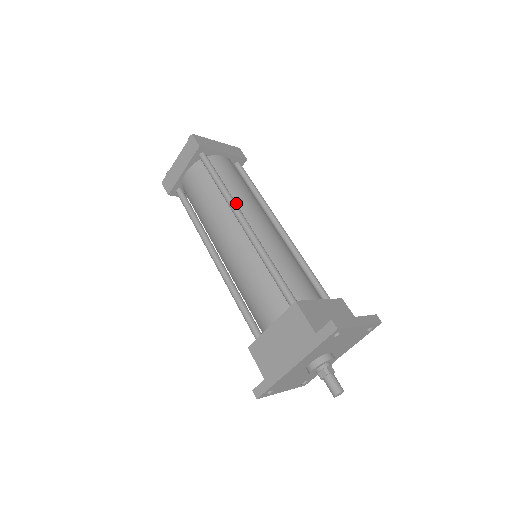
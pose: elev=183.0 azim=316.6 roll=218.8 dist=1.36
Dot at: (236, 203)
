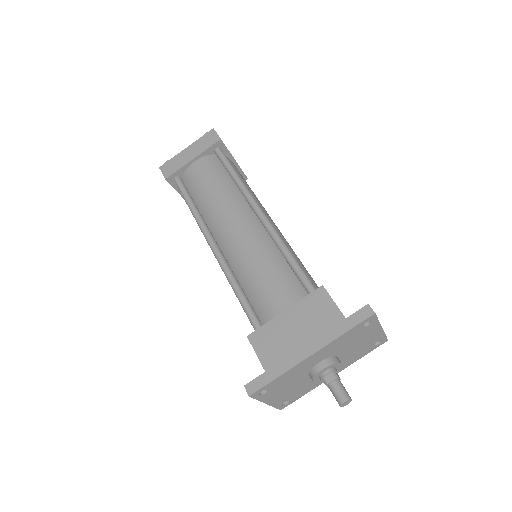
Dot at: occluded
